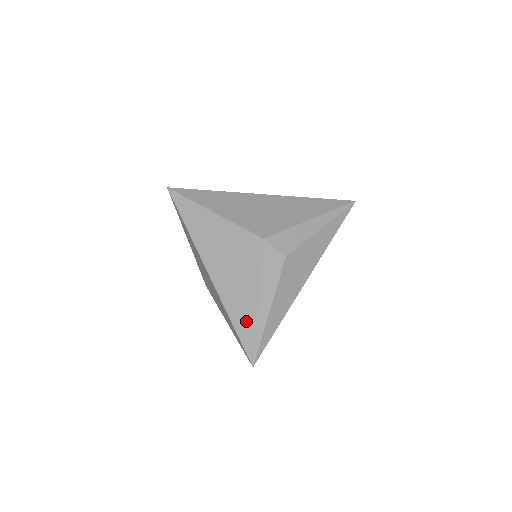
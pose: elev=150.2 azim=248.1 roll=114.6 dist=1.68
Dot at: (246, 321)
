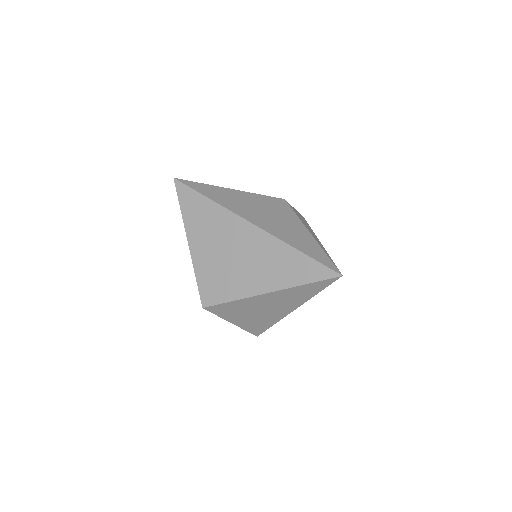
Dot at: (310, 246)
